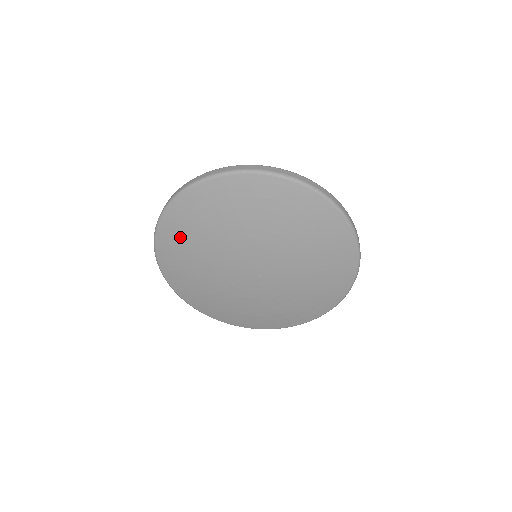
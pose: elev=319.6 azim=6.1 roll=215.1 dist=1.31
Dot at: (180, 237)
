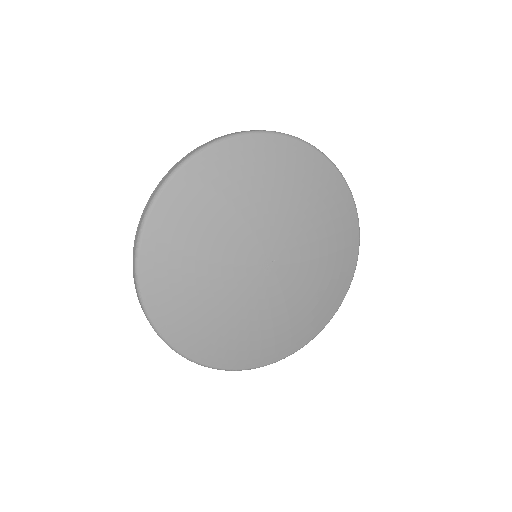
Dot at: (190, 323)
